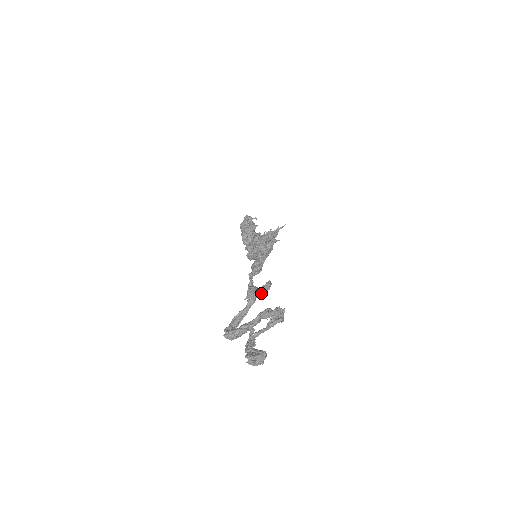
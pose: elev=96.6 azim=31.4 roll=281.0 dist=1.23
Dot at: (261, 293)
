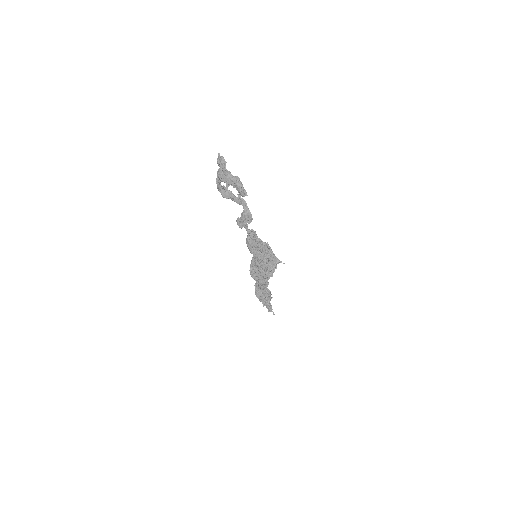
Dot at: (244, 213)
